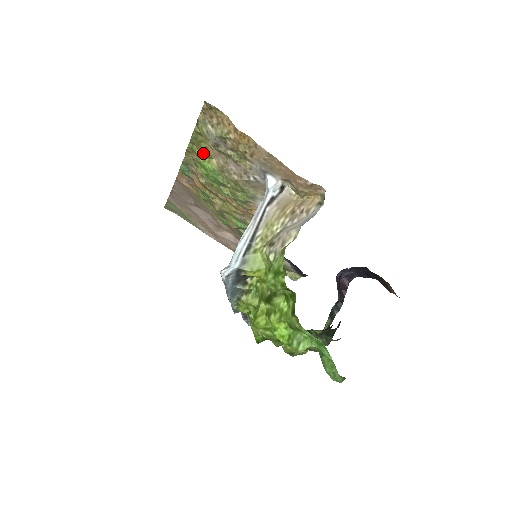
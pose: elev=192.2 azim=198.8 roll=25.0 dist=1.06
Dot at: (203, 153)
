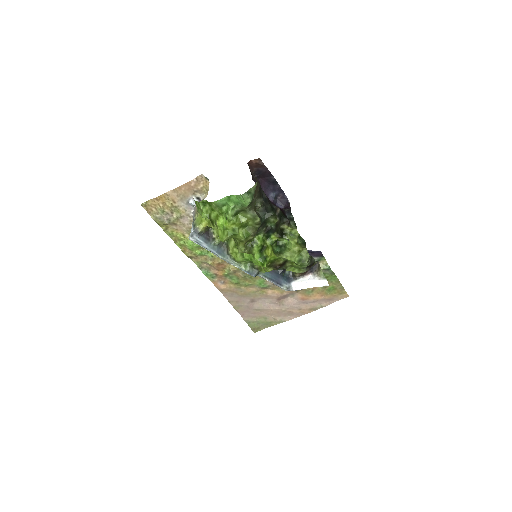
Dot at: (180, 238)
